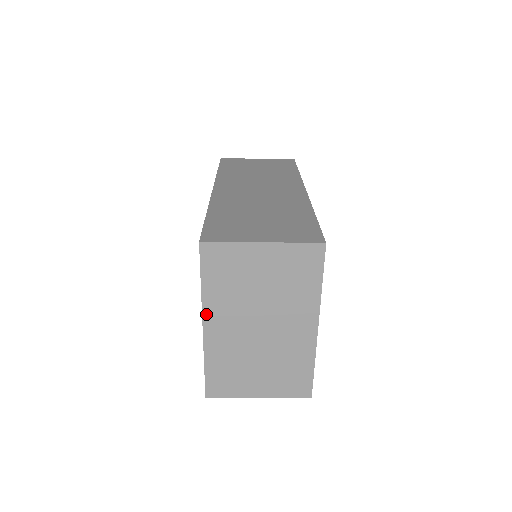
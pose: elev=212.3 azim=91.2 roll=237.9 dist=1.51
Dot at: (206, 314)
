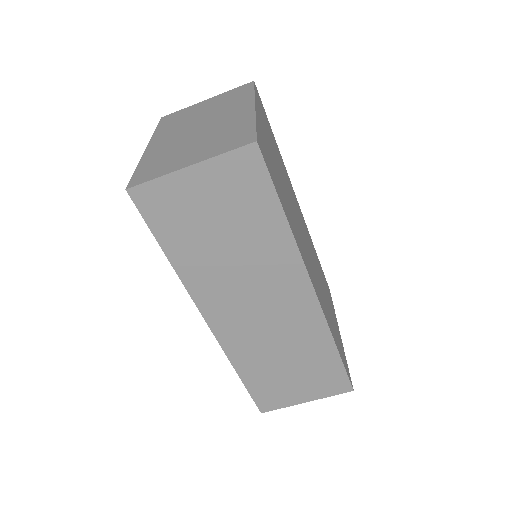
Dot at: (153, 141)
